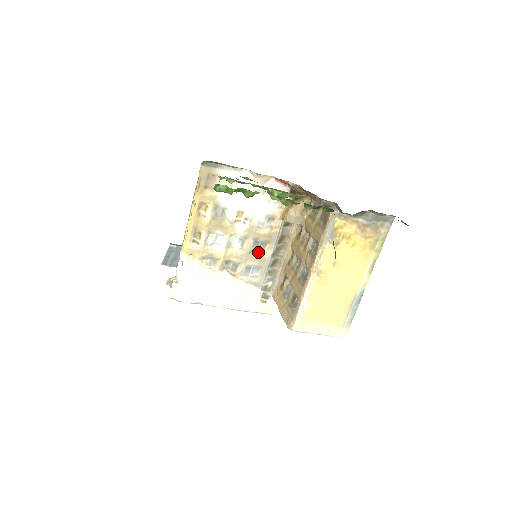
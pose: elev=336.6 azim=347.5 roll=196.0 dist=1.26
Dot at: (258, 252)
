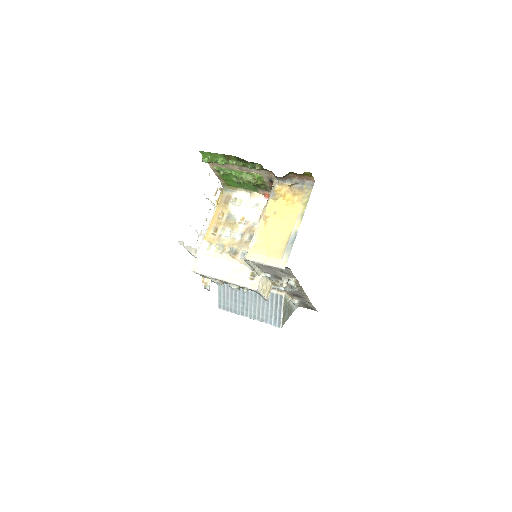
Dot at: occluded
